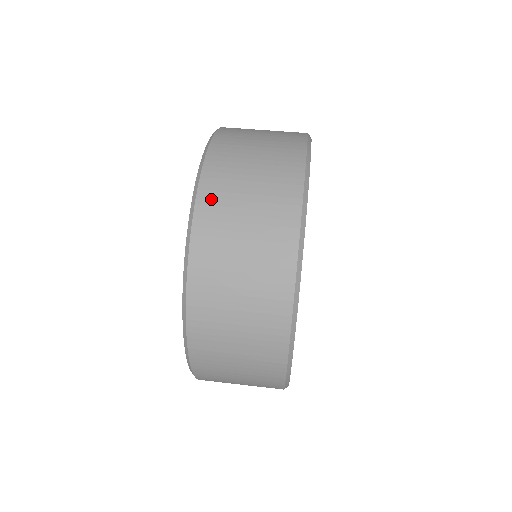
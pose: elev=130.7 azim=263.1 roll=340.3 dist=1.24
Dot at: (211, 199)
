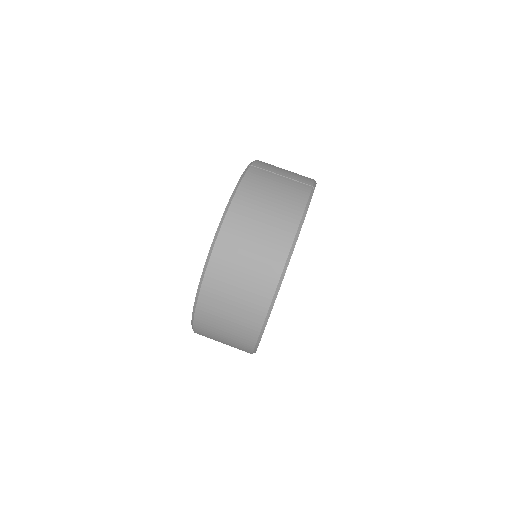
Dot at: (206, 305)
